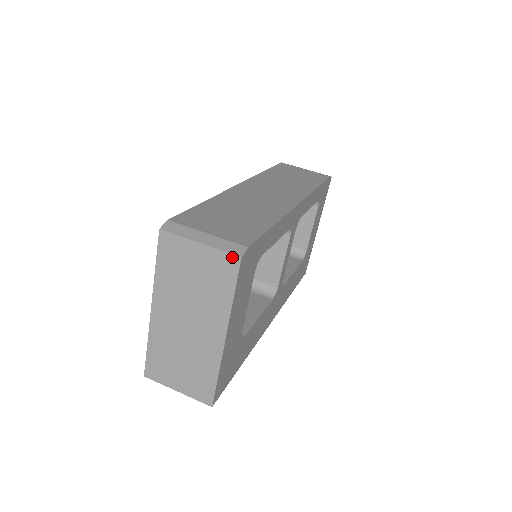
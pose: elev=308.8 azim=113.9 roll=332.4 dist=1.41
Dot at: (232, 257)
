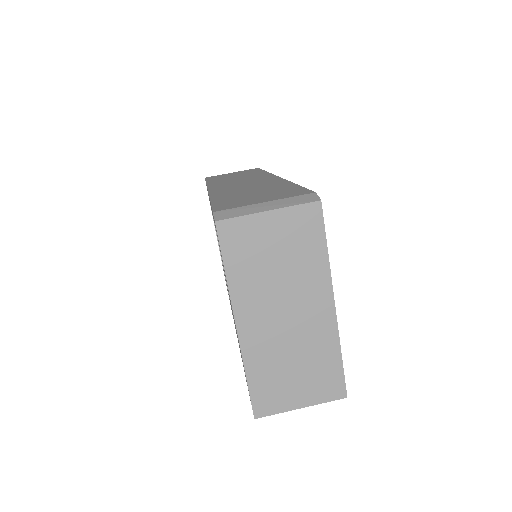
Dot at: (311, 206)
